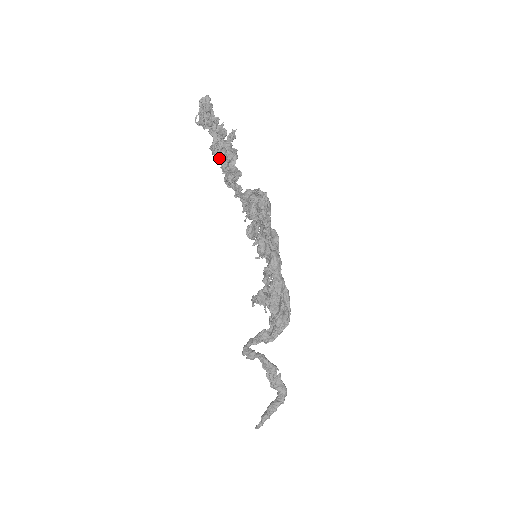
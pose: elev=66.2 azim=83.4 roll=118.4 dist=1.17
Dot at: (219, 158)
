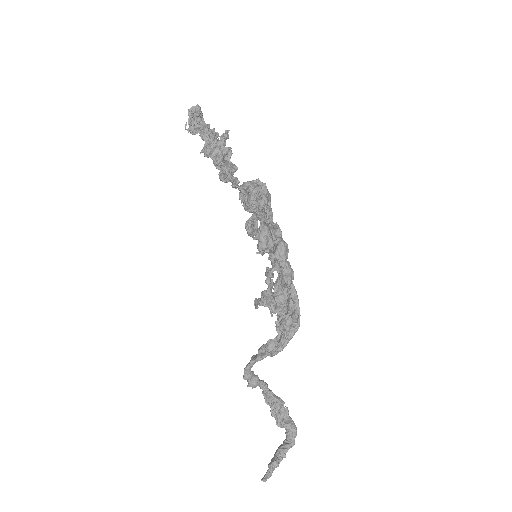
Dot at: (212, 157)
